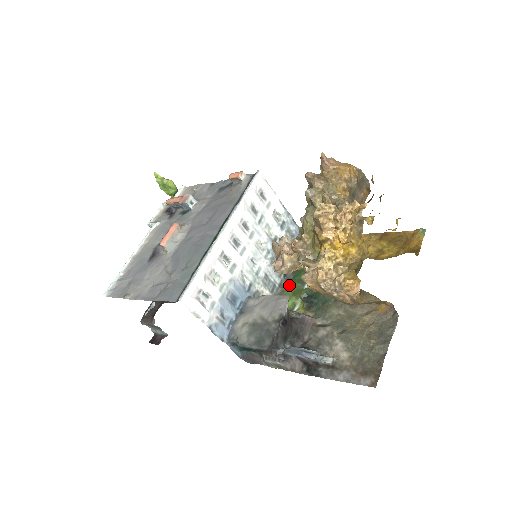
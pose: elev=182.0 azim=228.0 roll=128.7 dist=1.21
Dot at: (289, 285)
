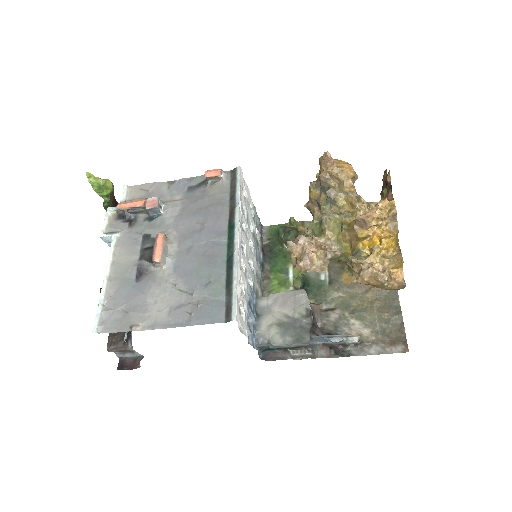
Dot at: (270, 277)
